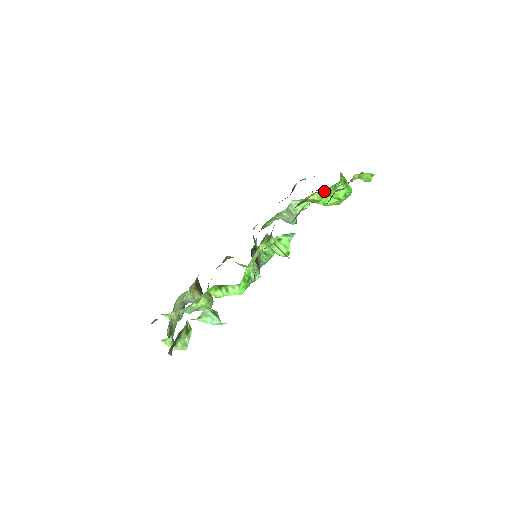
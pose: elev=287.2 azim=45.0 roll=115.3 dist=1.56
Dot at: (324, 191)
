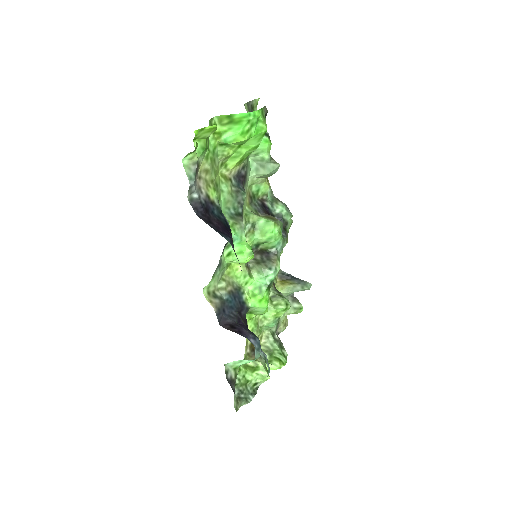
Dot at: (225, 157)
